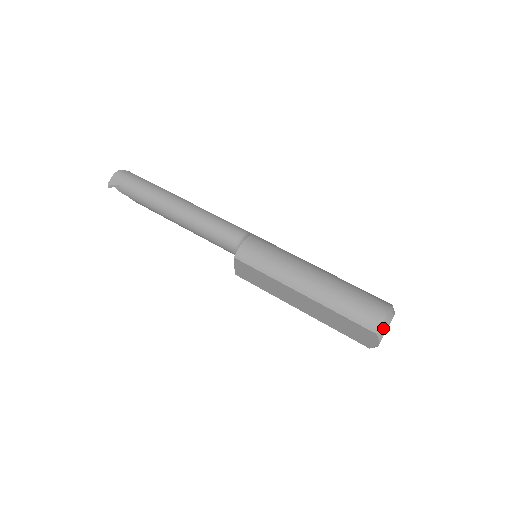
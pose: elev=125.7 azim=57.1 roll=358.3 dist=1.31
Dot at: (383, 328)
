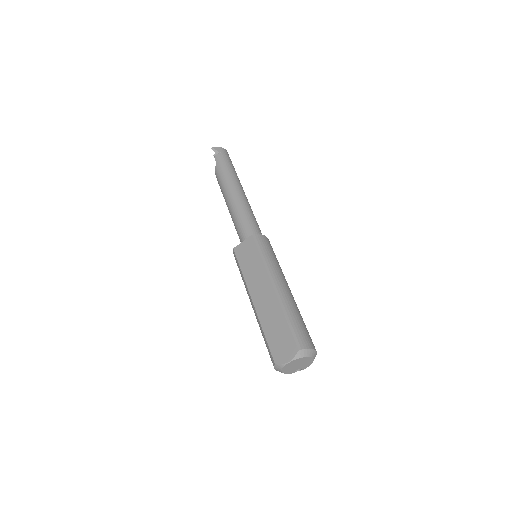
Dot at: (305, 352)
